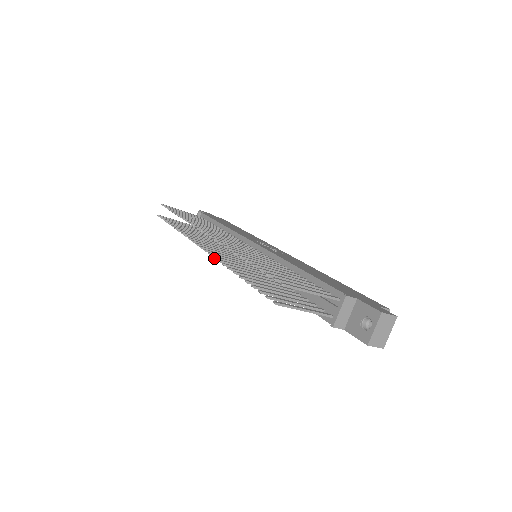
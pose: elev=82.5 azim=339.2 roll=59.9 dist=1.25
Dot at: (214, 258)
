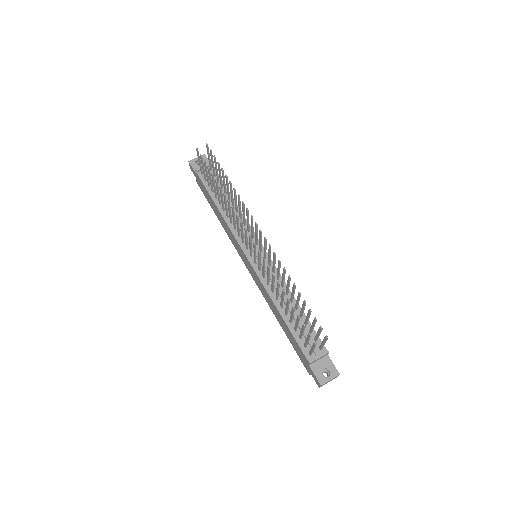
Dot at: (264, 260)
